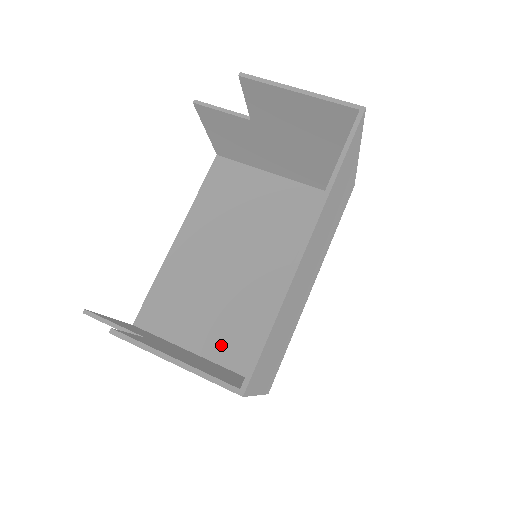
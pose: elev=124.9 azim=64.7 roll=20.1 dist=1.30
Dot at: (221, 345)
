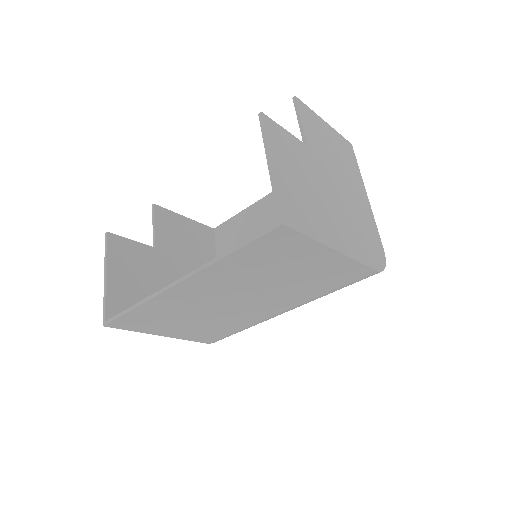
Dot at: occluded
